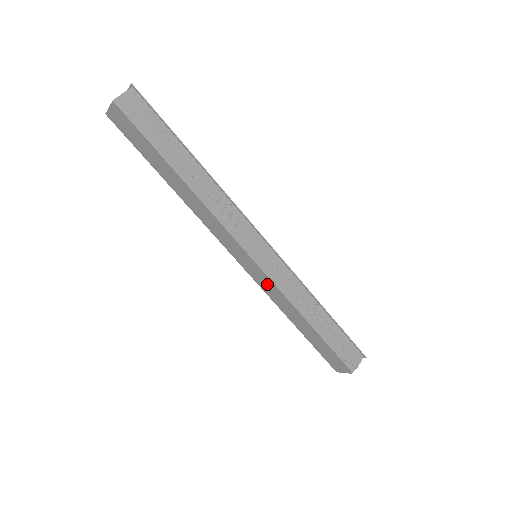
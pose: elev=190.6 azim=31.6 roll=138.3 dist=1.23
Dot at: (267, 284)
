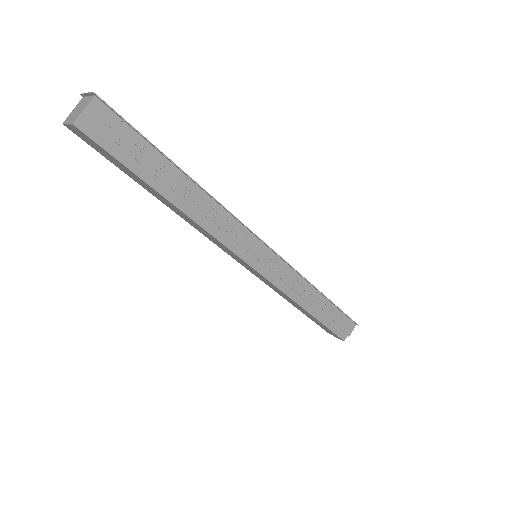
Dot at: (267, 282)
